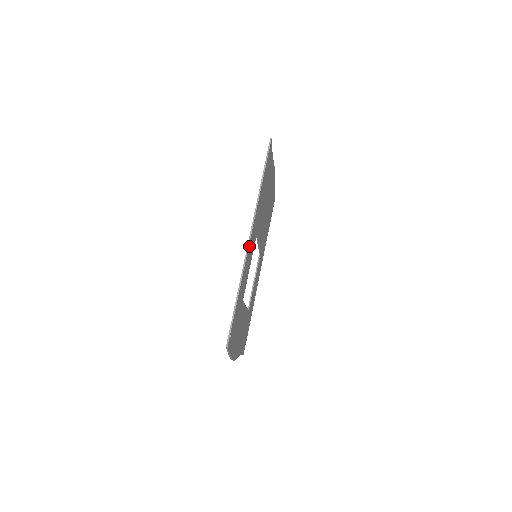
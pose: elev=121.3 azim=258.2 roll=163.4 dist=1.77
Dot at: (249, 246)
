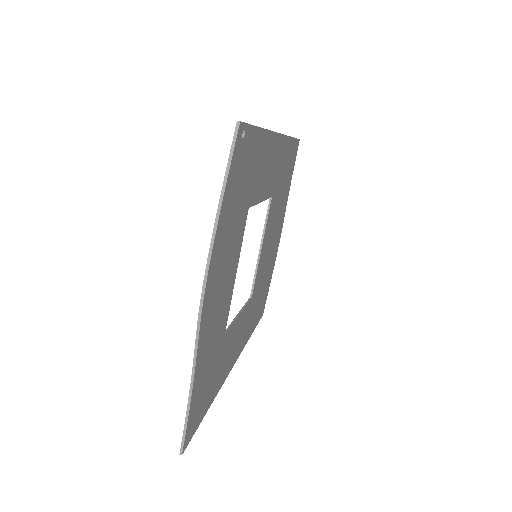
Dot at: (276, 141)
